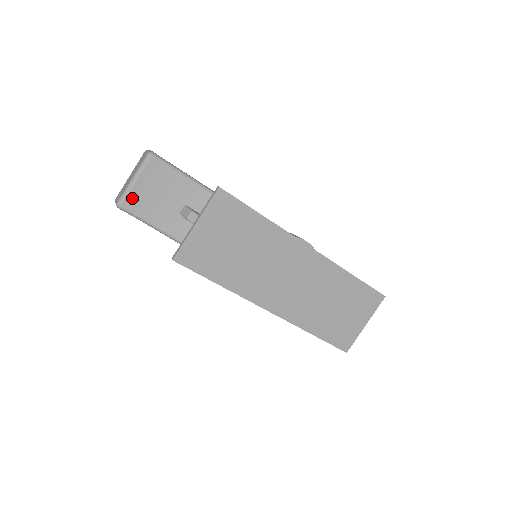
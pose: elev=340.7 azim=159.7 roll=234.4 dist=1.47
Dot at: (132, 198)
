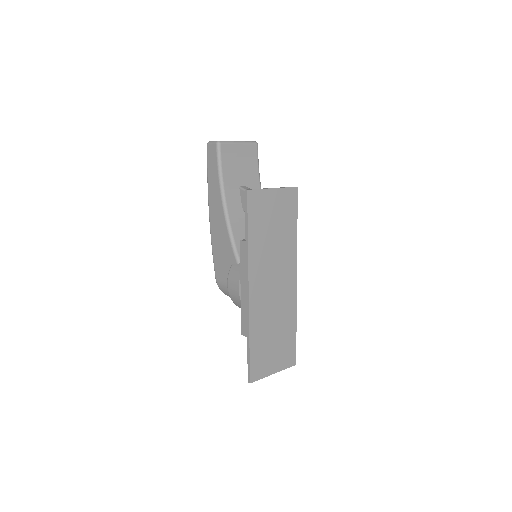
Dot at: (229, 148)
